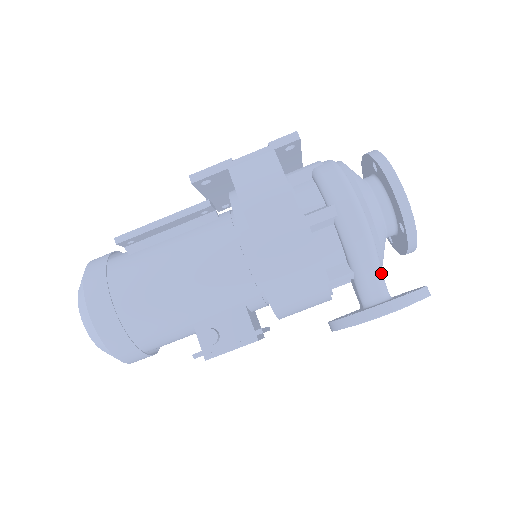
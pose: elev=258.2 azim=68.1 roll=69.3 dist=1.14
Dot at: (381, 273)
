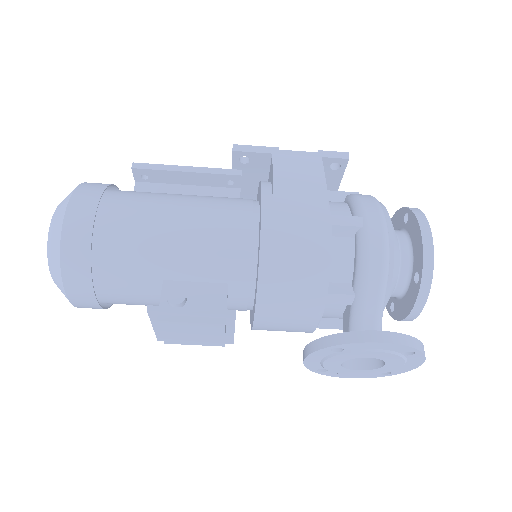
Dot at: (382, 311)
